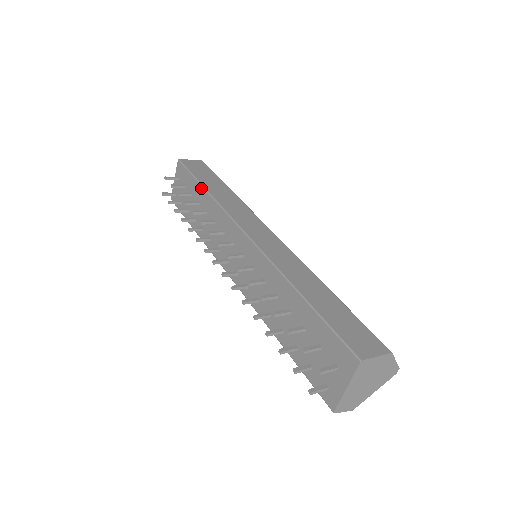
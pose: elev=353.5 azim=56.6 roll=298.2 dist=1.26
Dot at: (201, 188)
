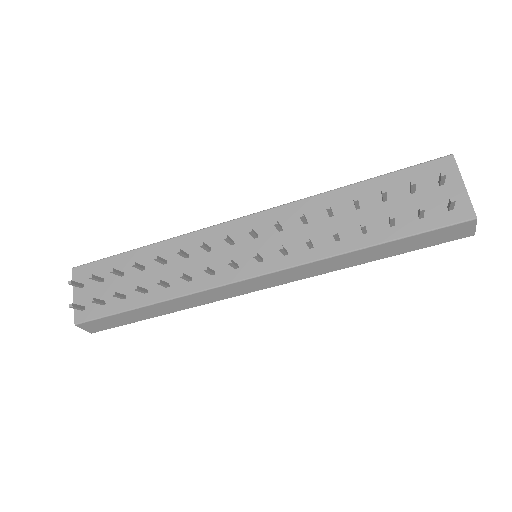
Dot at: (139, 250)
